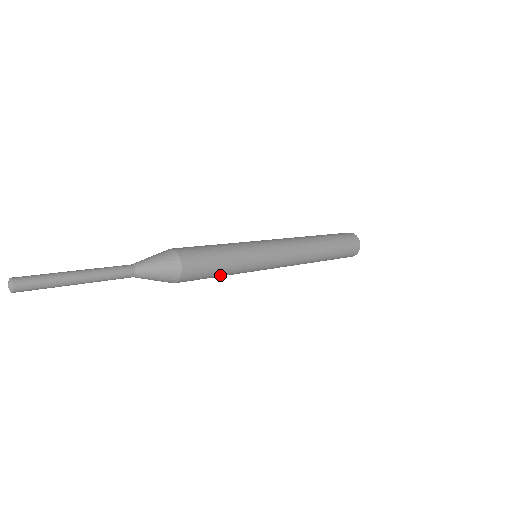
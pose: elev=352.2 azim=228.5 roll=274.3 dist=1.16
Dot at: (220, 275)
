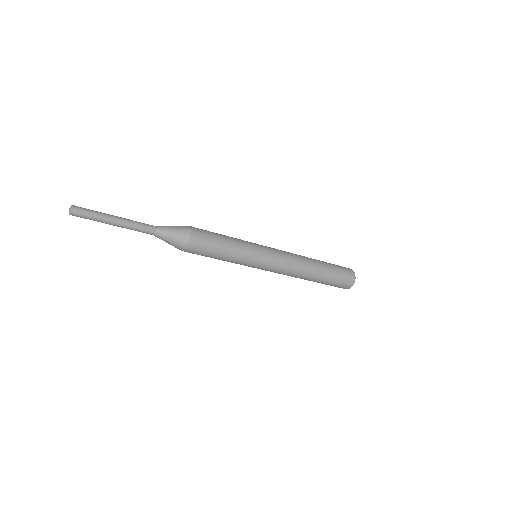
Dot at: (223, 254)
